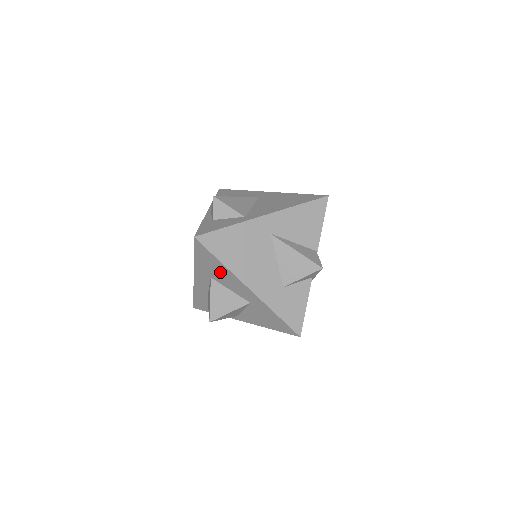
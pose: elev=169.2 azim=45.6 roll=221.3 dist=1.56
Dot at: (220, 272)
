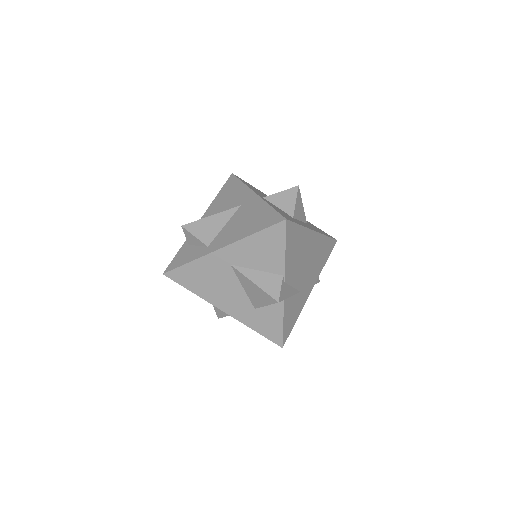
Dot at: occluded
